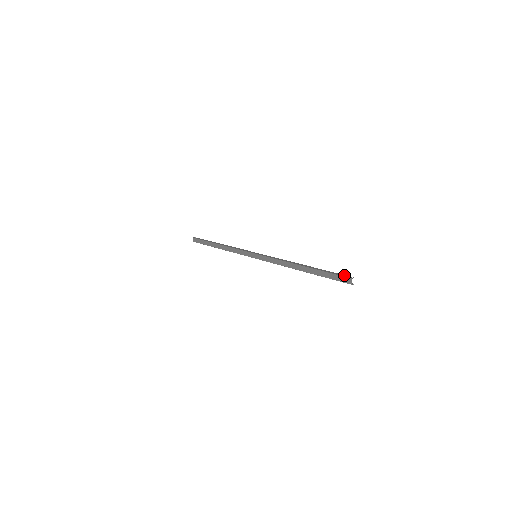
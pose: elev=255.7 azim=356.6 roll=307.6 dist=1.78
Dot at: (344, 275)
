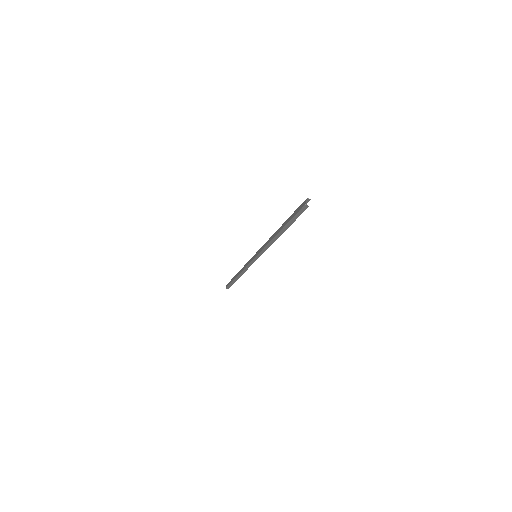
Dot at: occluded
